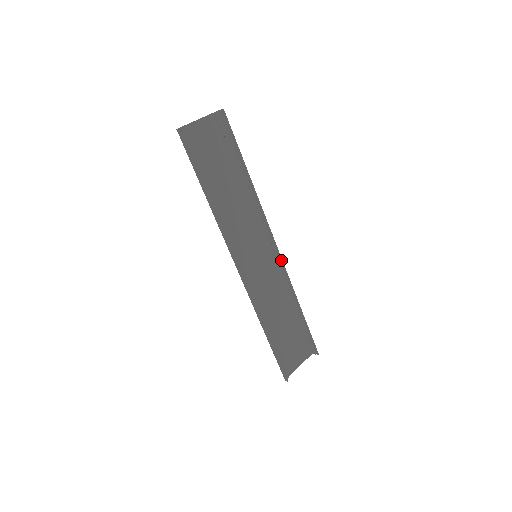
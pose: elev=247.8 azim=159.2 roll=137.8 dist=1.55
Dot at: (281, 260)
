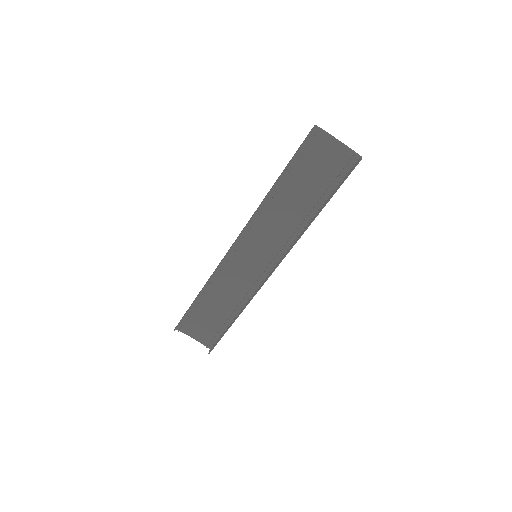
Dot at: (264, 282)
